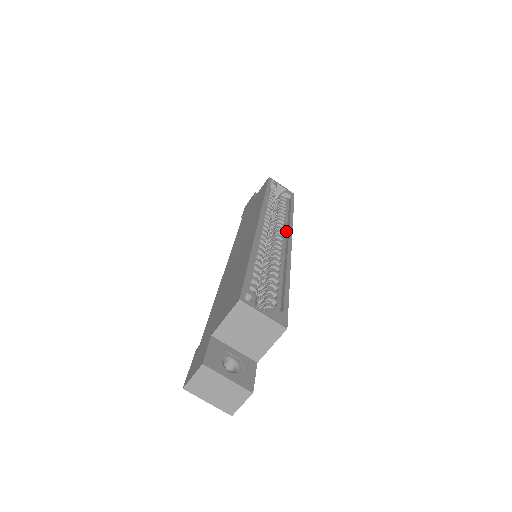
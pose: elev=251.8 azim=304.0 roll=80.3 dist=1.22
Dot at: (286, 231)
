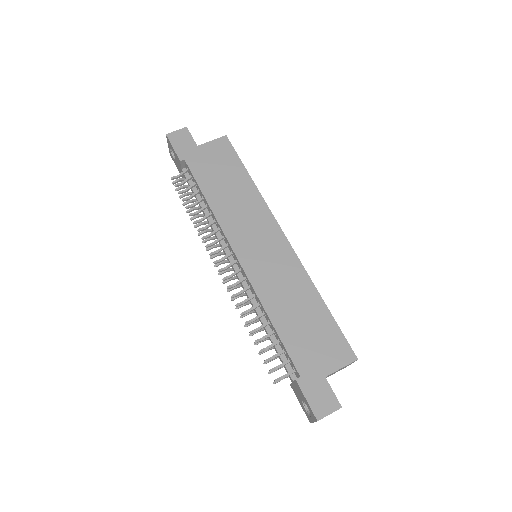
Dot at: occluded
